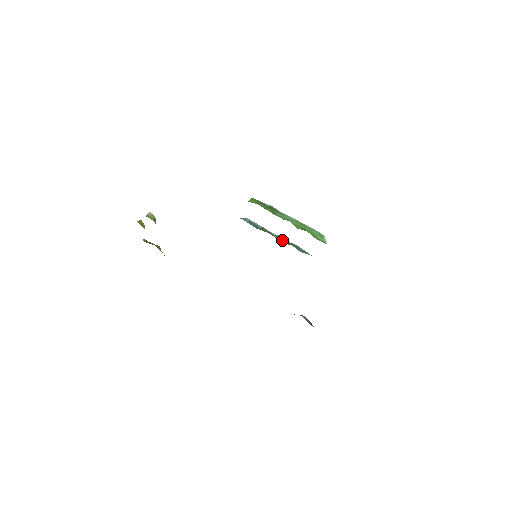
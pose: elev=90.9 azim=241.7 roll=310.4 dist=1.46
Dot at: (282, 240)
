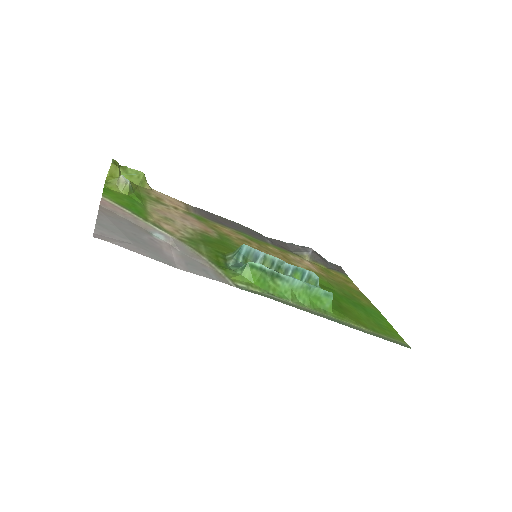
Dot at: (286, 268)
